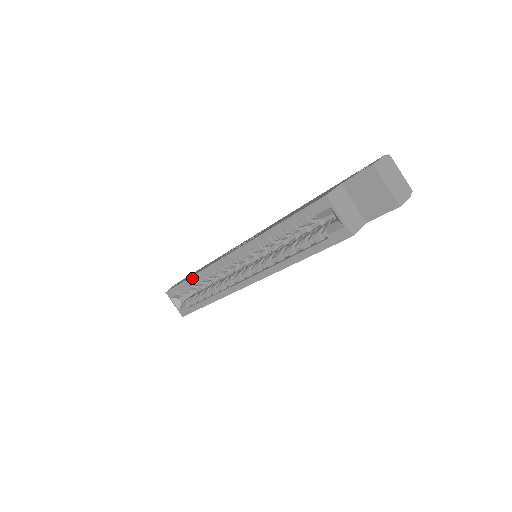
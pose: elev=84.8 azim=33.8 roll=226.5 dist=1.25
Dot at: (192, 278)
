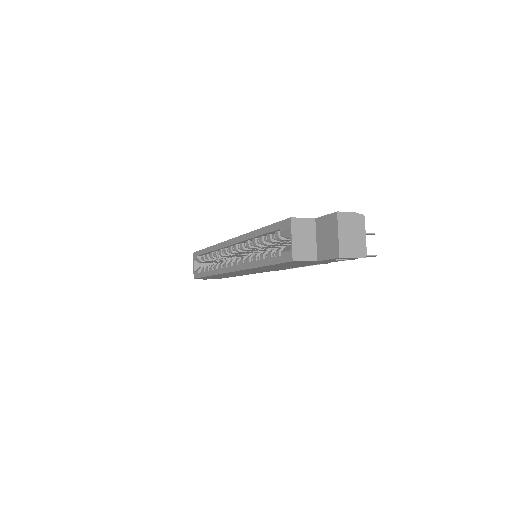
Dot at: (208, 248)
